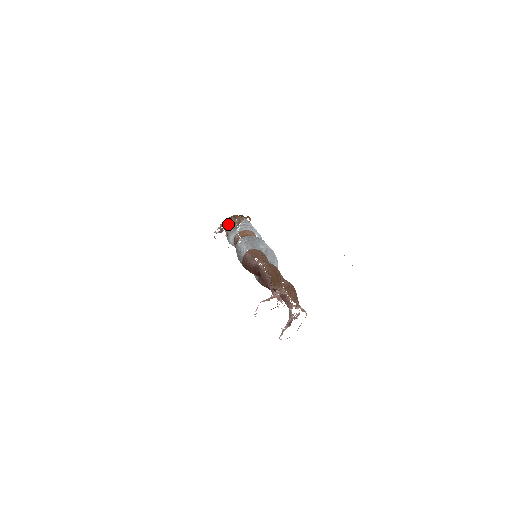
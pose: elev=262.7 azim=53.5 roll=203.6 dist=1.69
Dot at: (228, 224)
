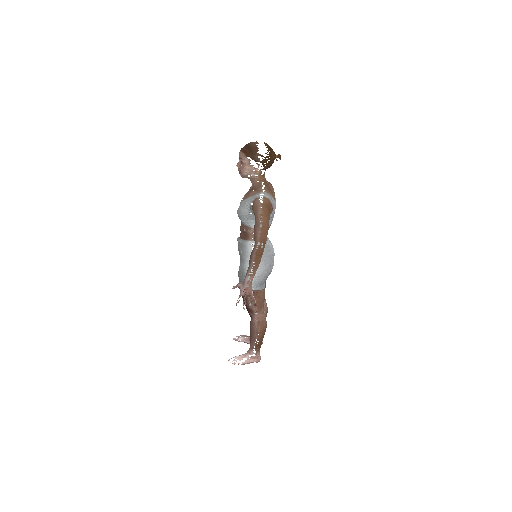
Dot at: (255, 300)
